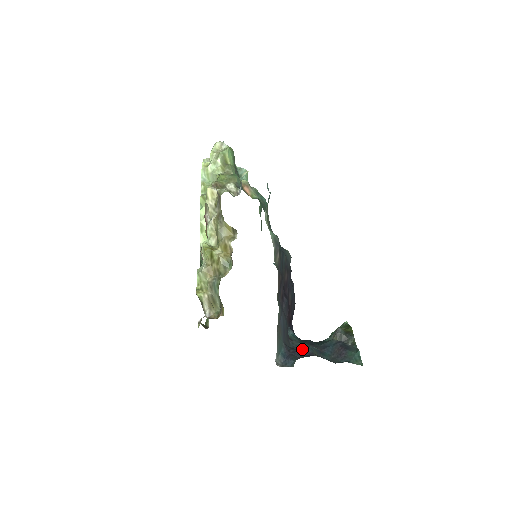
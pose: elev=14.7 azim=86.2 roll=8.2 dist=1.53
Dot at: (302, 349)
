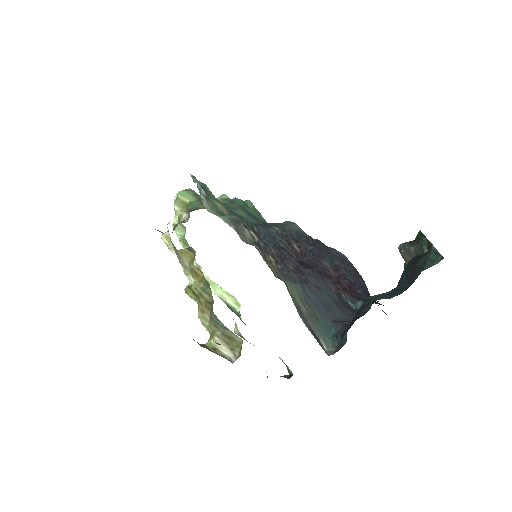
Dot at: (358, 310)
